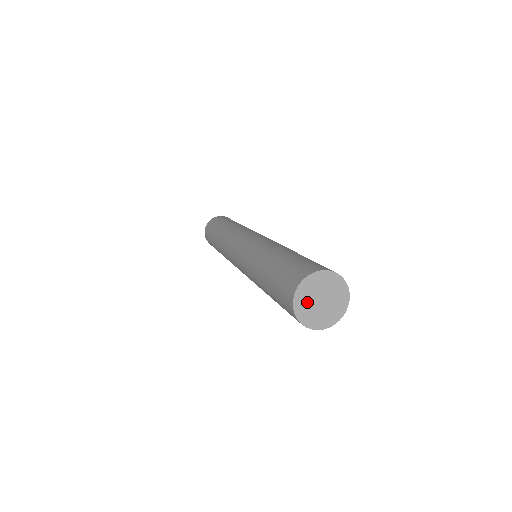
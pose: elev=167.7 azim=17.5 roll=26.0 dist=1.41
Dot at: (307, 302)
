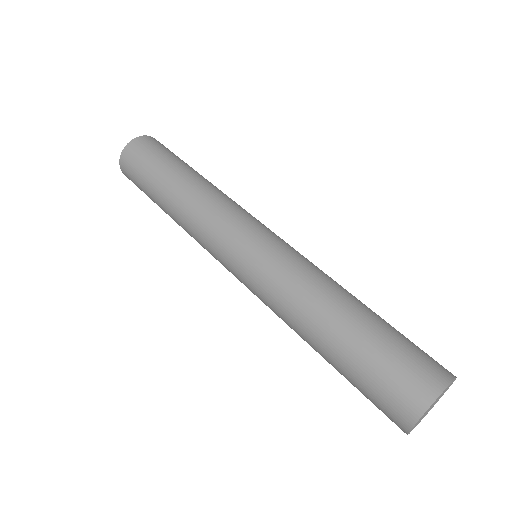
Dot at: occluded
